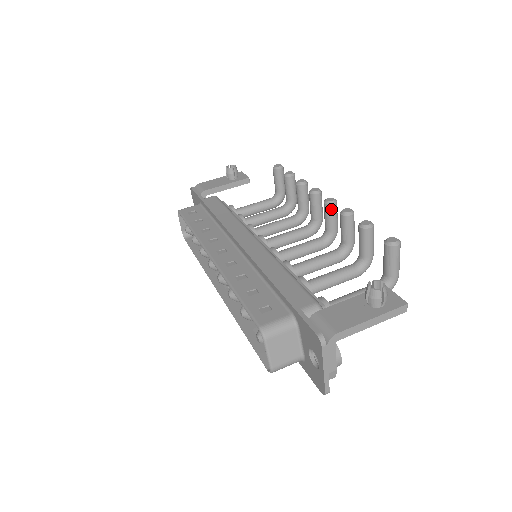
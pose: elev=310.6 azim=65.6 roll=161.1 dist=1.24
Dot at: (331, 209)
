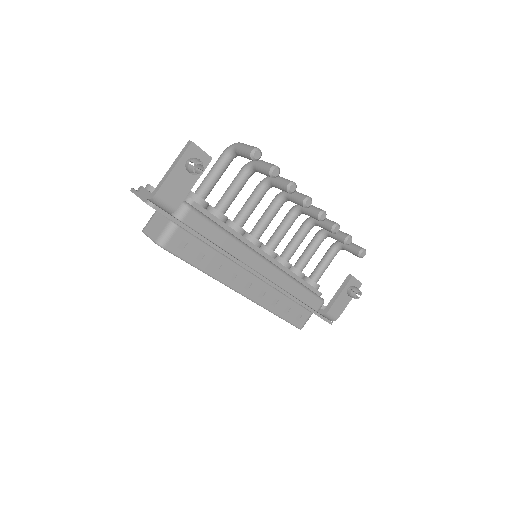
Dot at: occluded
